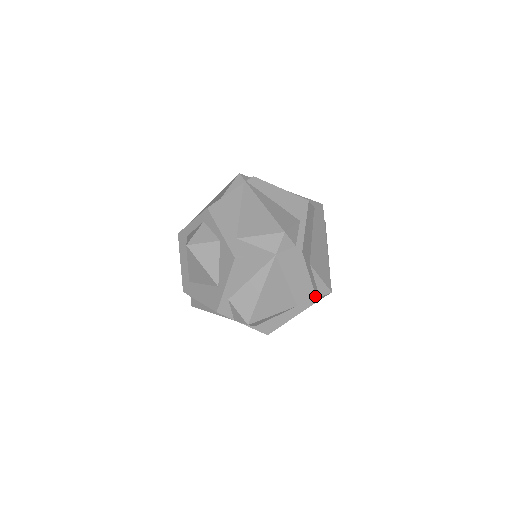
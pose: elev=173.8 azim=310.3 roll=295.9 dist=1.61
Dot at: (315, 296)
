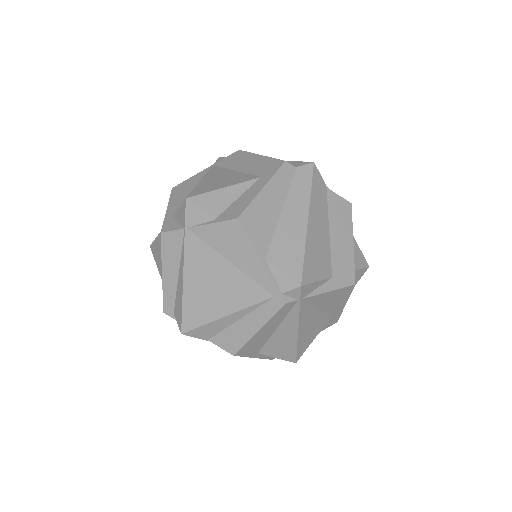
Dot at: (278, 160)
